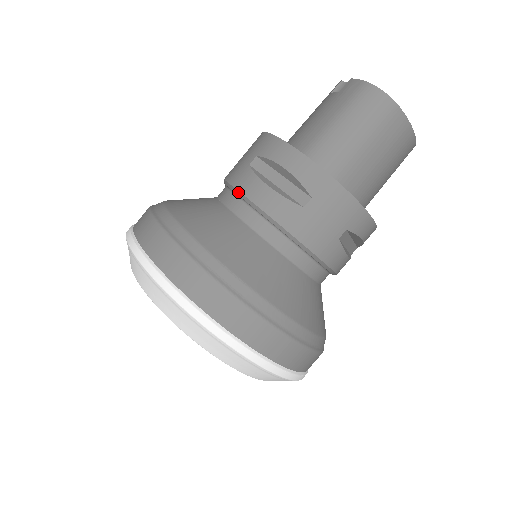
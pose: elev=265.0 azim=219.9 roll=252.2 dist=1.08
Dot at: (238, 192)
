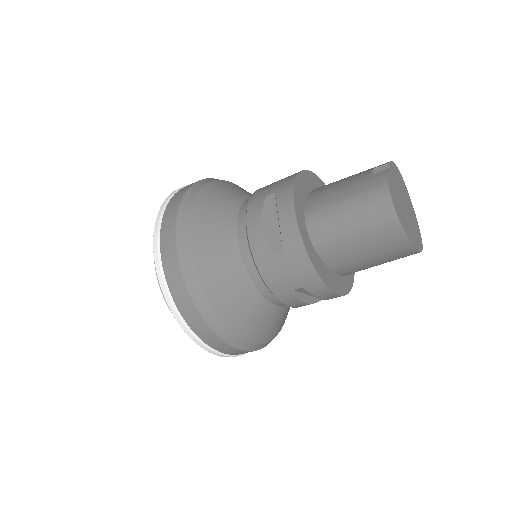
Dot at: (246, 212)
